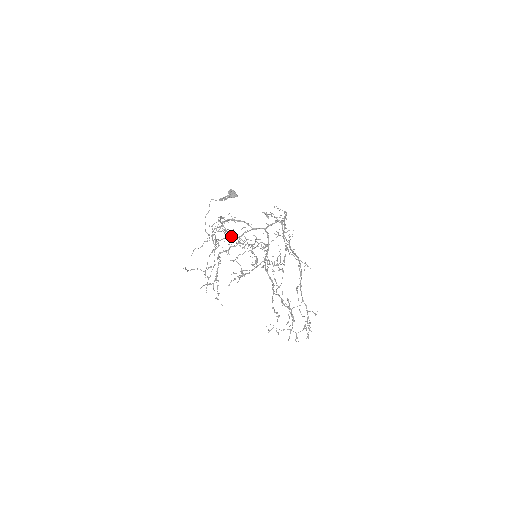
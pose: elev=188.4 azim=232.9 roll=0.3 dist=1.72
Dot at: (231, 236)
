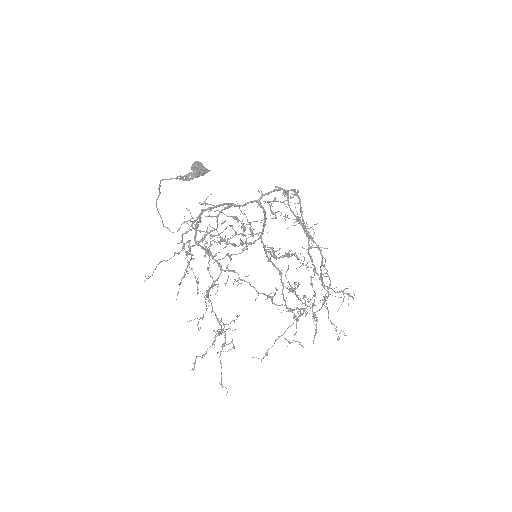
Dot at: (212, 236)
